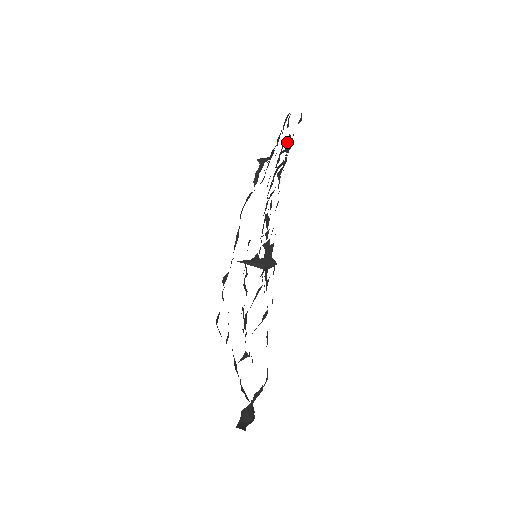
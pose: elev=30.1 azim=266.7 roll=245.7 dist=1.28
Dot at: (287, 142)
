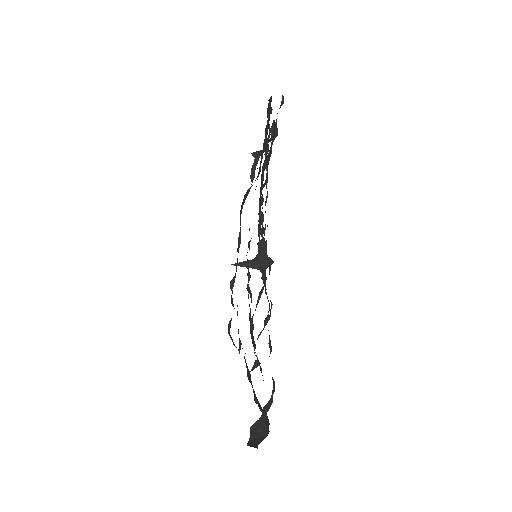
Dot at: (272, 129)
